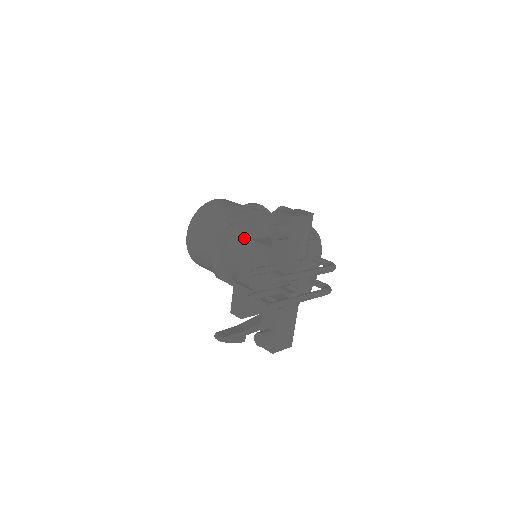
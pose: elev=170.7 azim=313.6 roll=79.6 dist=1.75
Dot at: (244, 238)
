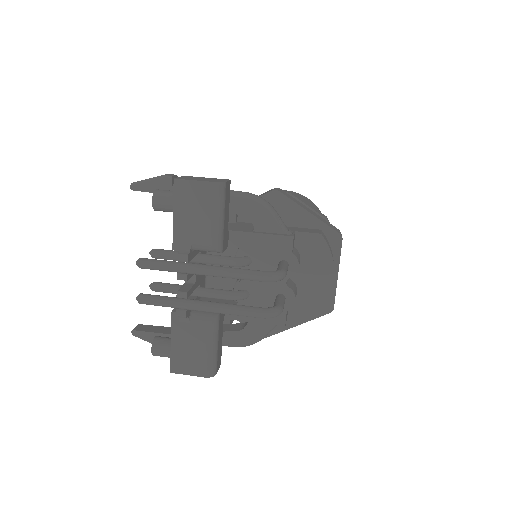
Dot at: occluded
